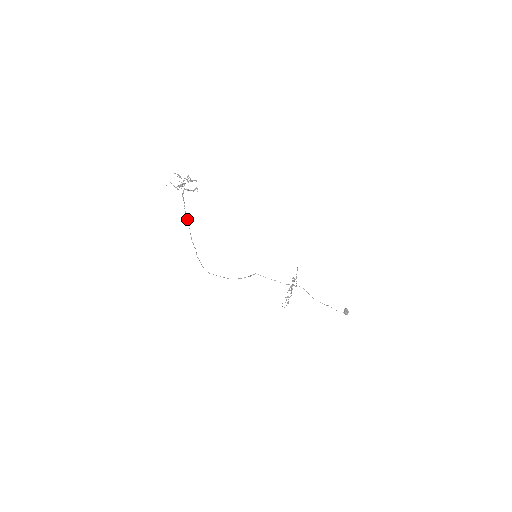
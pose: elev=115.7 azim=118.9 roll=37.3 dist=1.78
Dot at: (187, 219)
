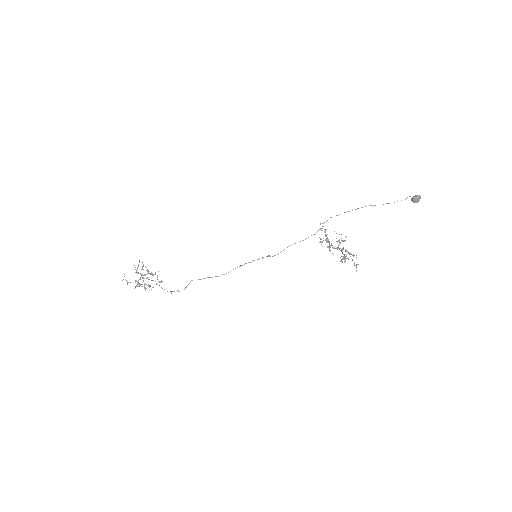
Dot at: (156, 283)
